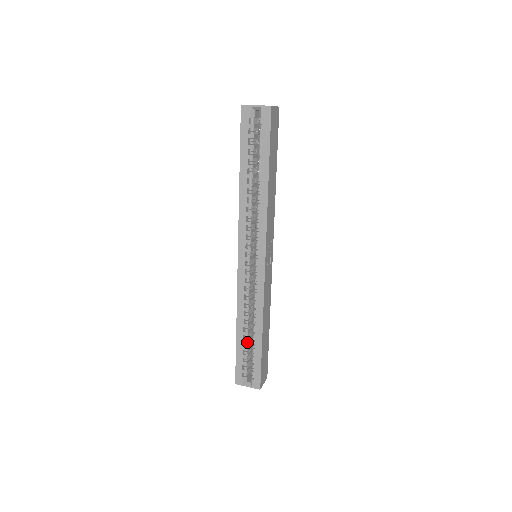
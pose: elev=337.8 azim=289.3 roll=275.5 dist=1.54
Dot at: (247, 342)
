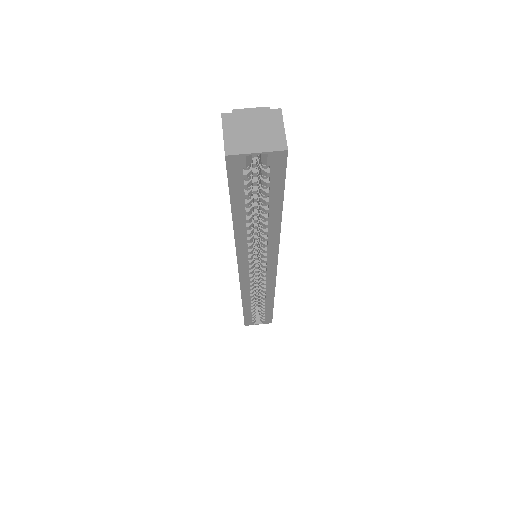
Dot at: (254, 306)
